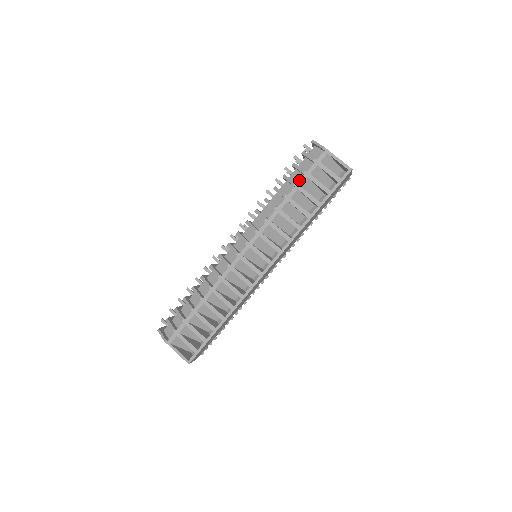
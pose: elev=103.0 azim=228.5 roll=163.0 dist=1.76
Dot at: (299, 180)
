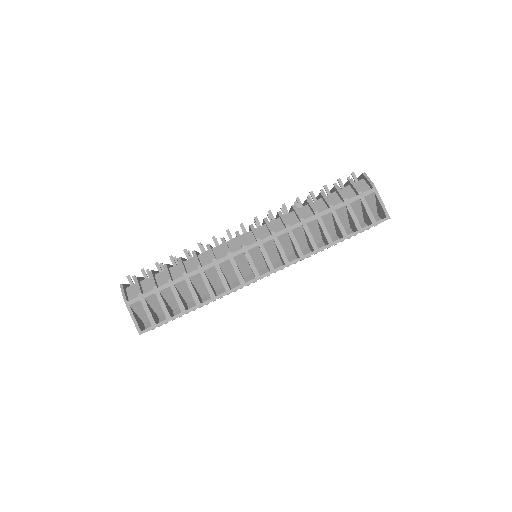
Dot at: (335, 203)
